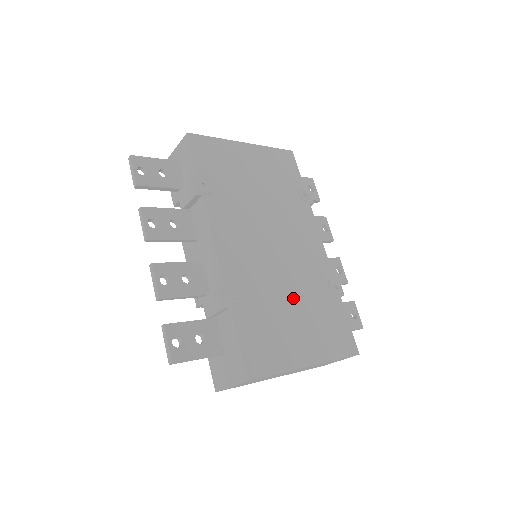
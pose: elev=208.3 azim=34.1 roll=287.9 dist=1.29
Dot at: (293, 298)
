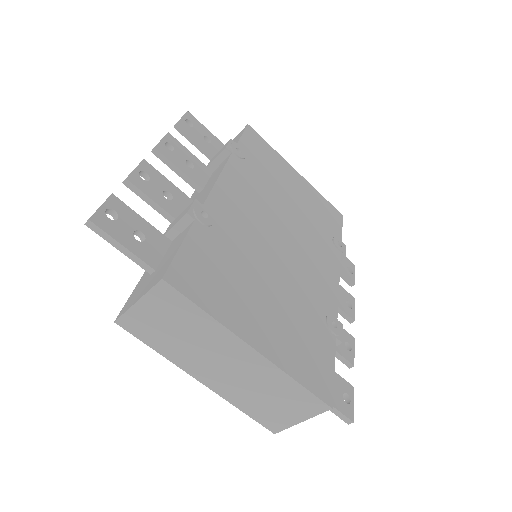
Dot at: (274, 283)
